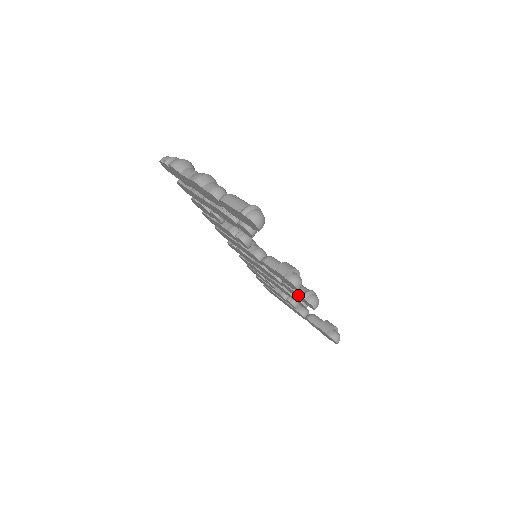
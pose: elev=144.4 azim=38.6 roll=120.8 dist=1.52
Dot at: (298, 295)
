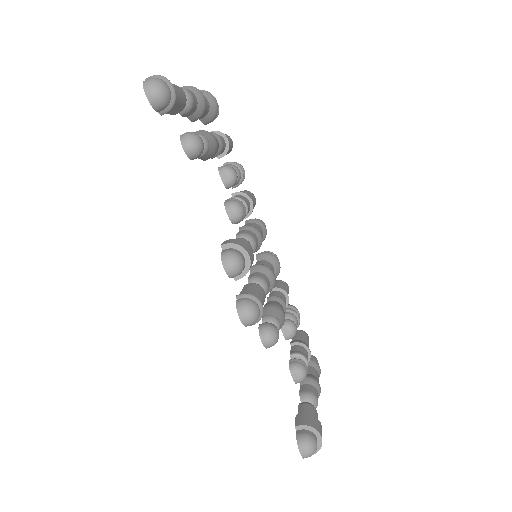
Dot at: occluded
